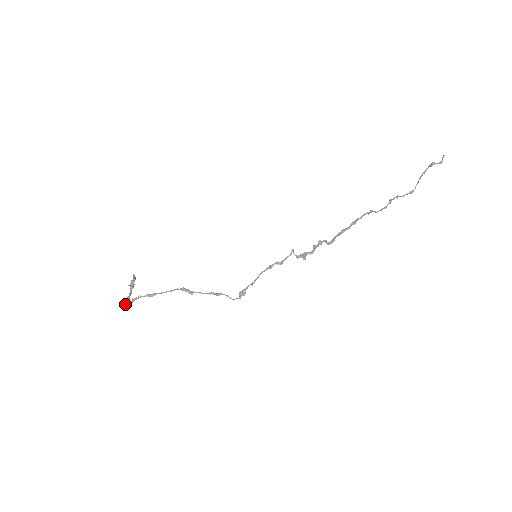
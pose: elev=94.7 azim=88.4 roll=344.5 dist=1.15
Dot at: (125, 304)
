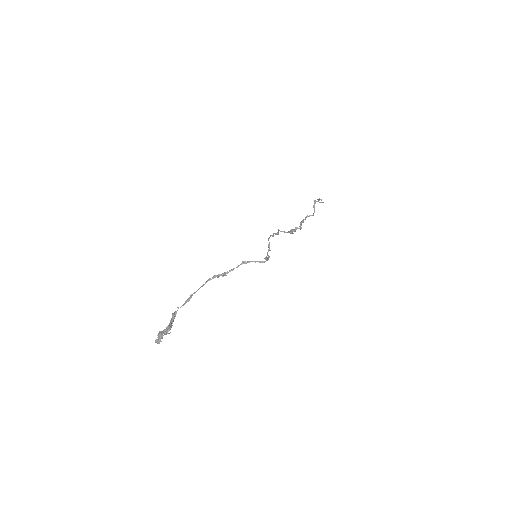
Dot at: (165, 331)
